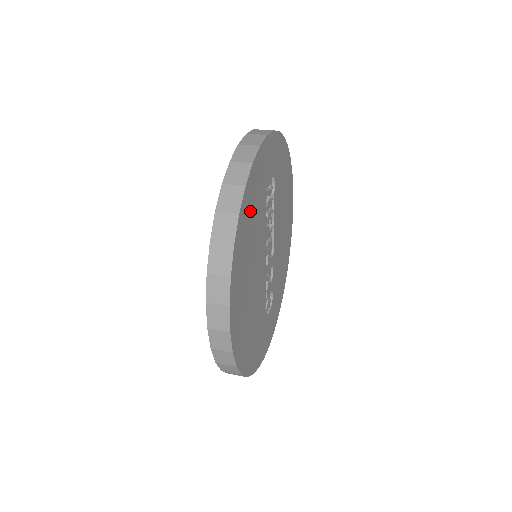
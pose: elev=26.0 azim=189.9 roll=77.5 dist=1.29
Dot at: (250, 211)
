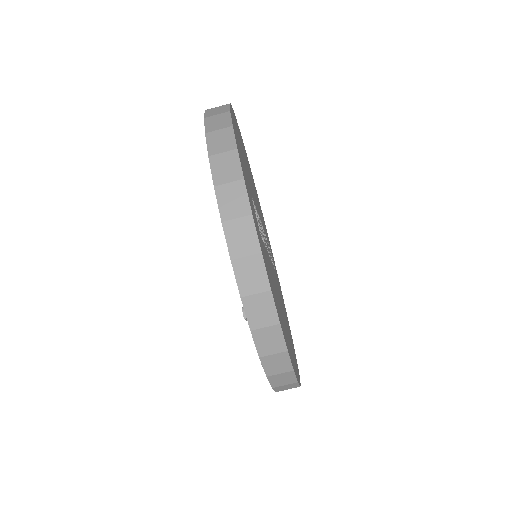
Dot at: (278, 308)
